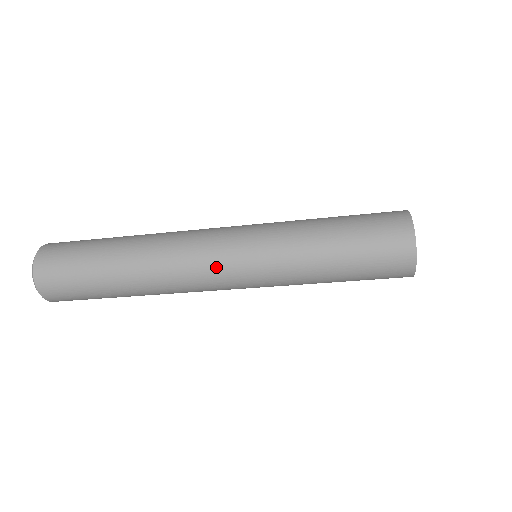
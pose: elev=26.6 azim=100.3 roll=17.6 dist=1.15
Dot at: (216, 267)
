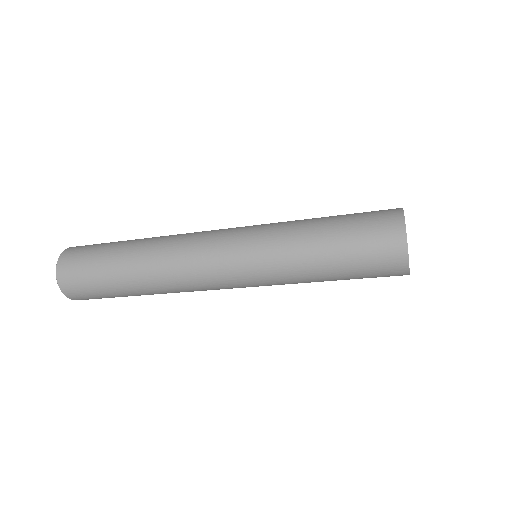
Dot at: (224, 287)
